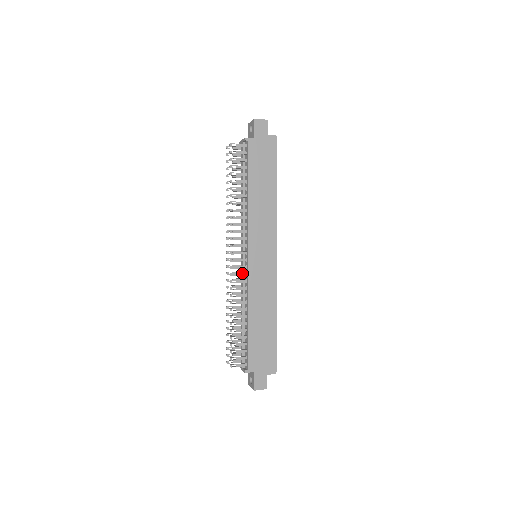
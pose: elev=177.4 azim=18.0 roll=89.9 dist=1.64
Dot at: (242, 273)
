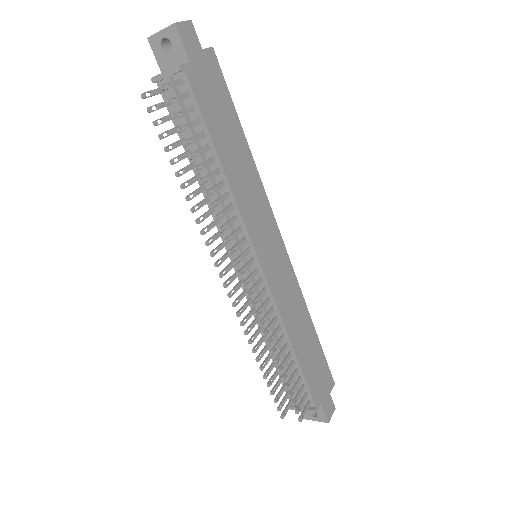
Dot at: (262, 292)
